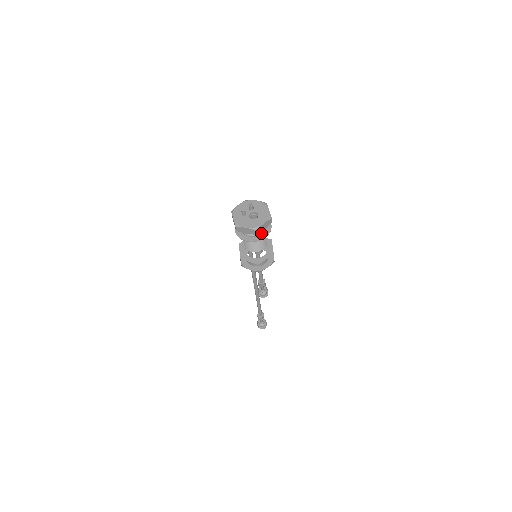
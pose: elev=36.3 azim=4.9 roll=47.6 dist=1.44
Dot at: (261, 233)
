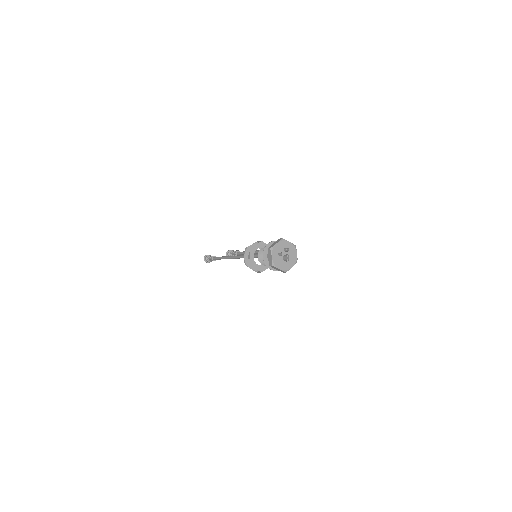
Dot at: occluded
